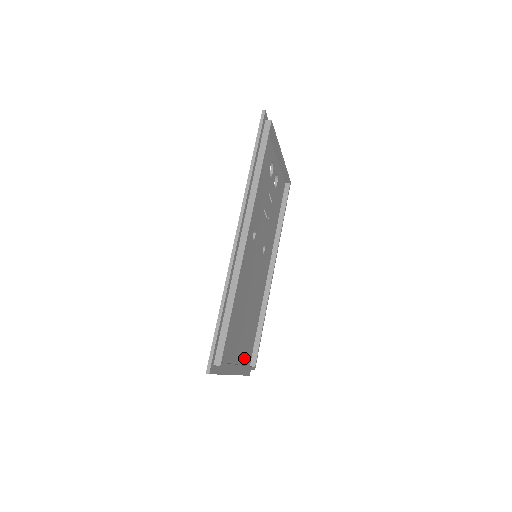
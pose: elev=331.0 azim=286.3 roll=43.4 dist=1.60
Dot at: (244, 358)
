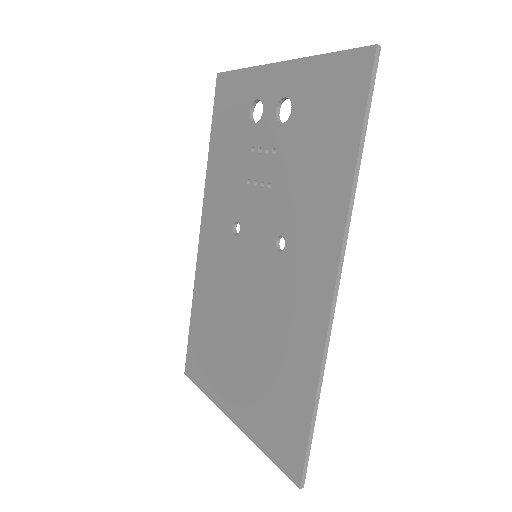
Dot at: occluded
